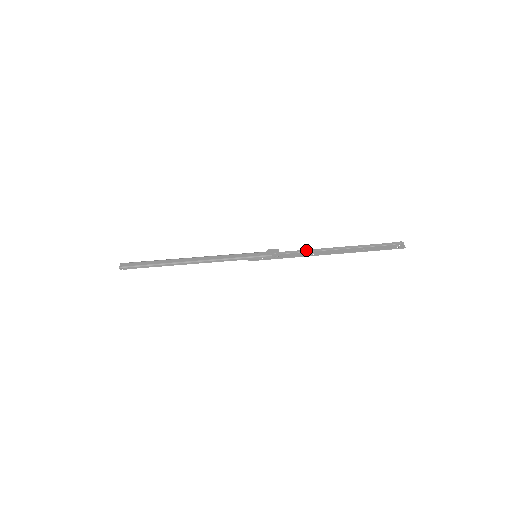
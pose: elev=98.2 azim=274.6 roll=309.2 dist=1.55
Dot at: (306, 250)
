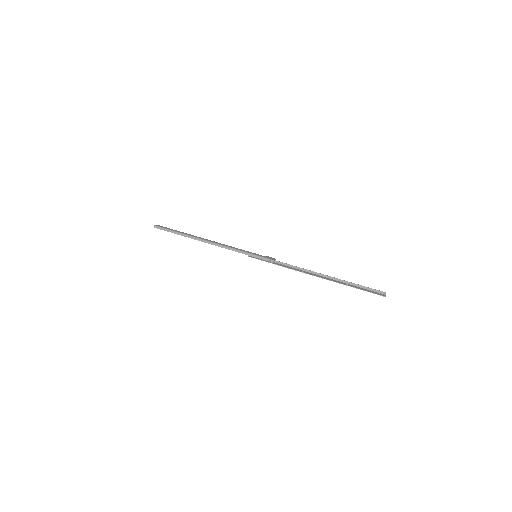
Dot at: (298, 267)
